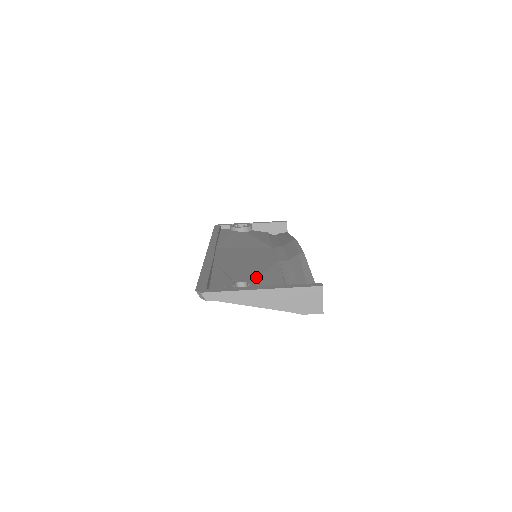
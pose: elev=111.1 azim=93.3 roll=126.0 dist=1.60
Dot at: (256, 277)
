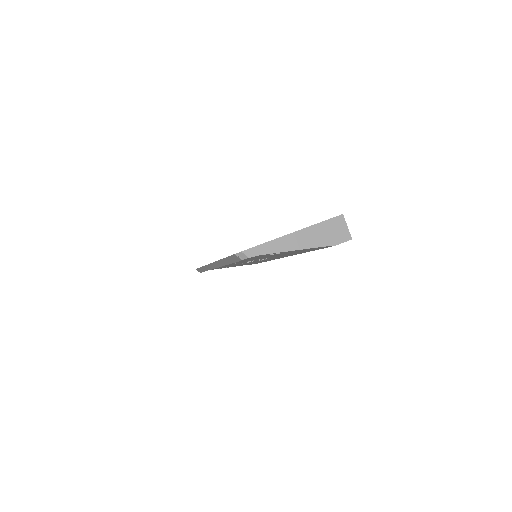
Dot at: occluded
